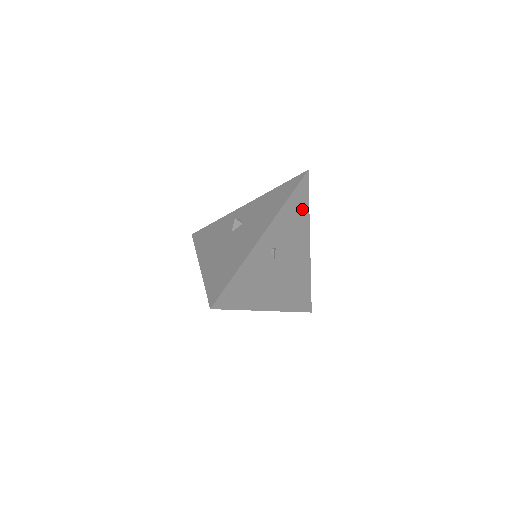
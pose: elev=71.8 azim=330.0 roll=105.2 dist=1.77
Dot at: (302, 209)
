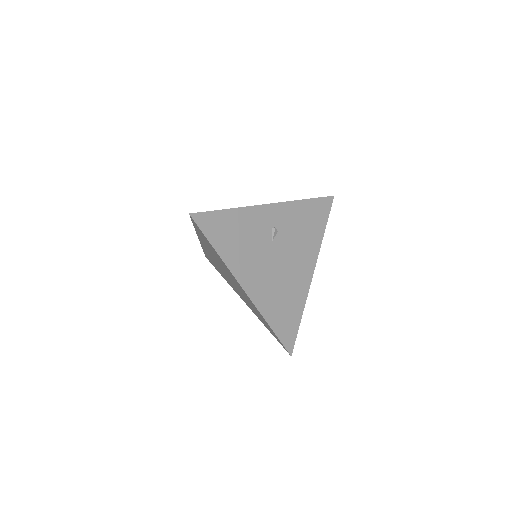
Dot at: (317, 225)
